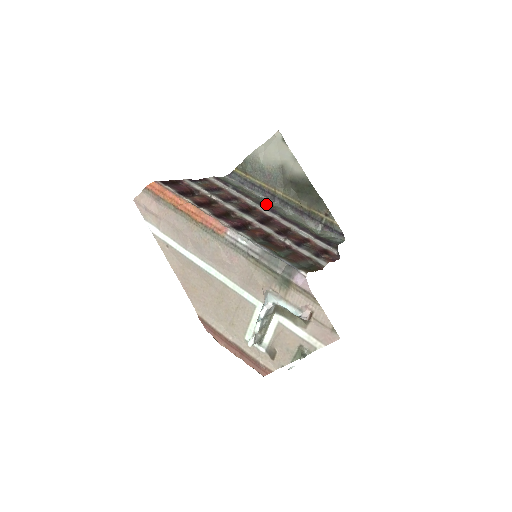
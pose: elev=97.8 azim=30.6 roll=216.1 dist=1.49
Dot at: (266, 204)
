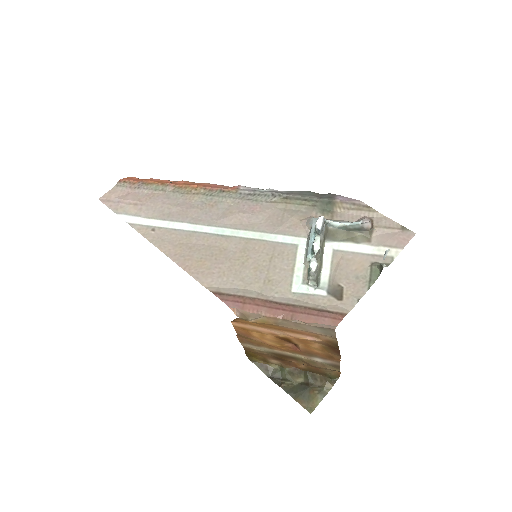
Dot at: occluded
